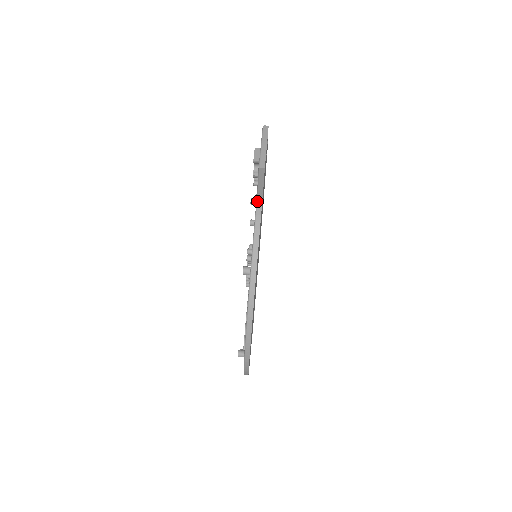
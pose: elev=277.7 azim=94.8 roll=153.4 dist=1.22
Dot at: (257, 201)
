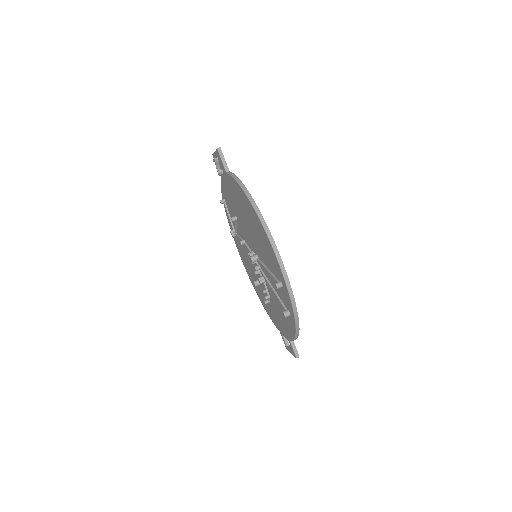
Dot at: (227, 173)
